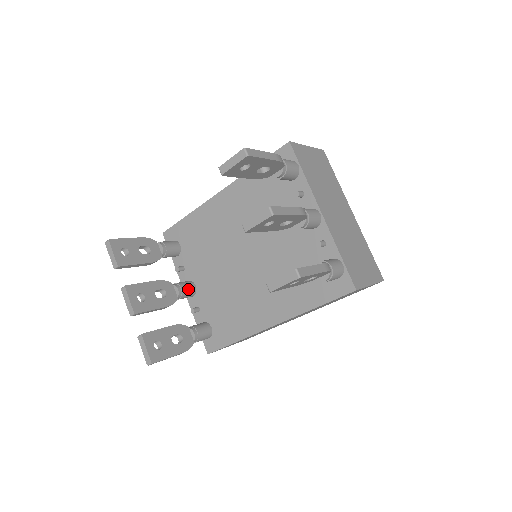
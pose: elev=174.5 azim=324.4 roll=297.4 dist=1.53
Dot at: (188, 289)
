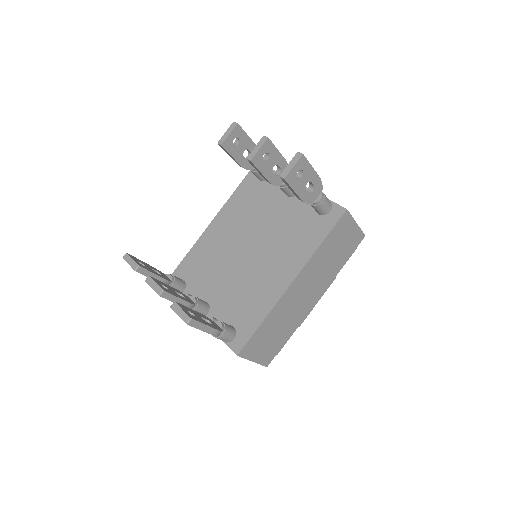
Dot at: (202, 301)
